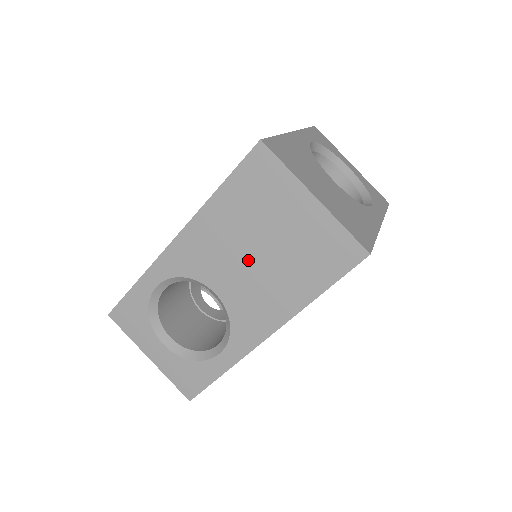
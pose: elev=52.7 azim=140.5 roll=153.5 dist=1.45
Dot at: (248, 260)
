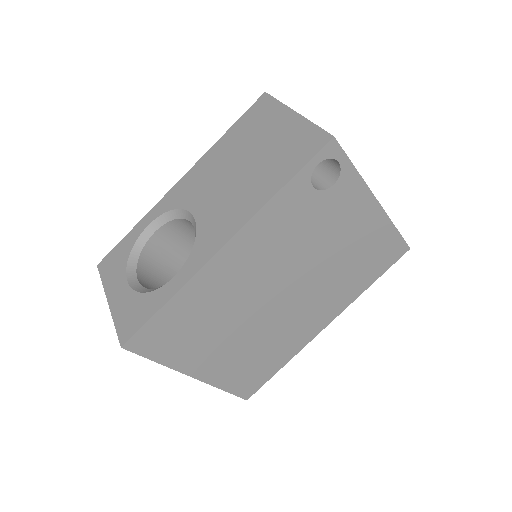
Dot at: (230, 177)
